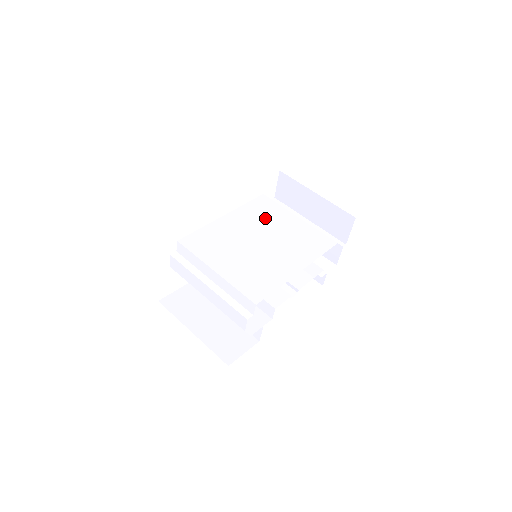
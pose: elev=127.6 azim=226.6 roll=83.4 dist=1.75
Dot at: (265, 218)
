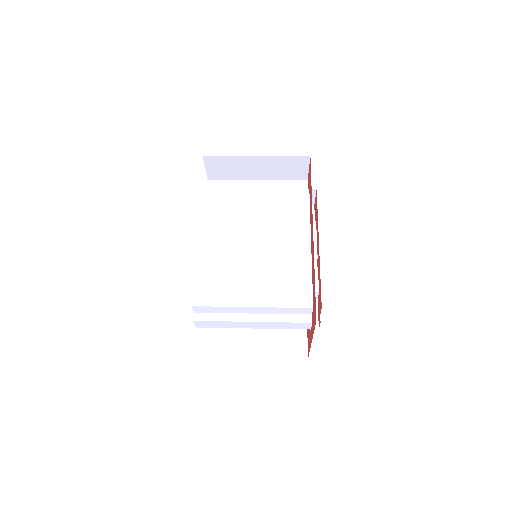
Dot at: (232, 215)
